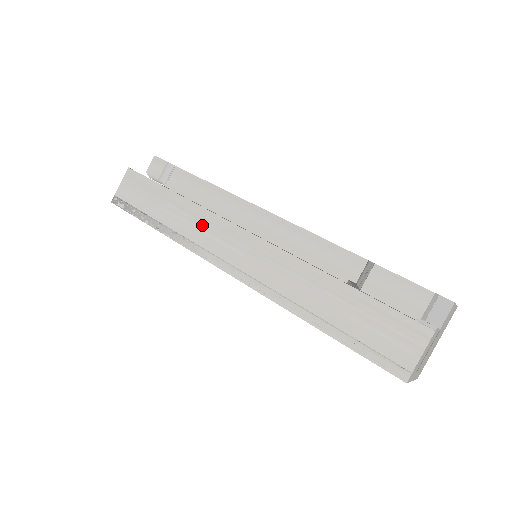
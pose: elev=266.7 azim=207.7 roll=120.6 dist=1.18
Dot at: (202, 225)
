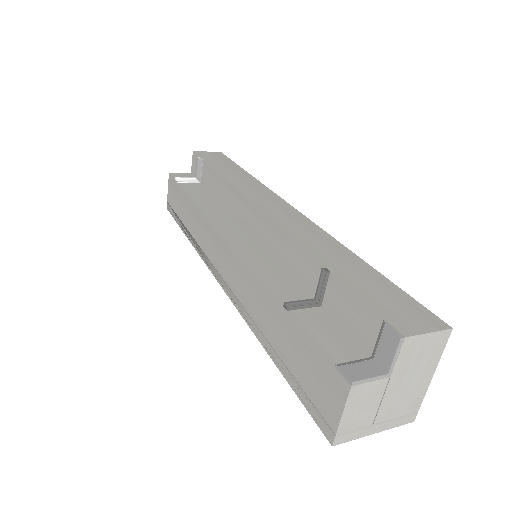
Dot at: (203, 231)
